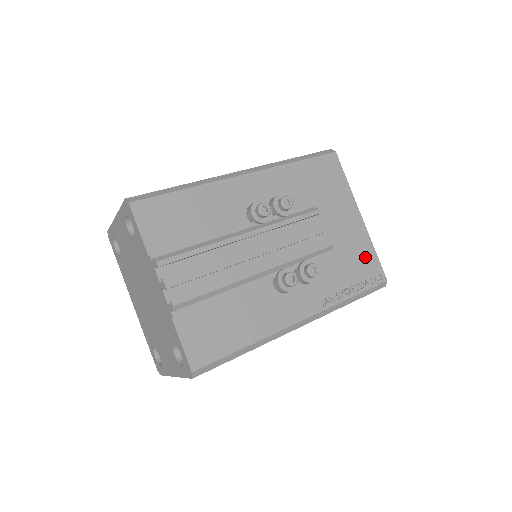
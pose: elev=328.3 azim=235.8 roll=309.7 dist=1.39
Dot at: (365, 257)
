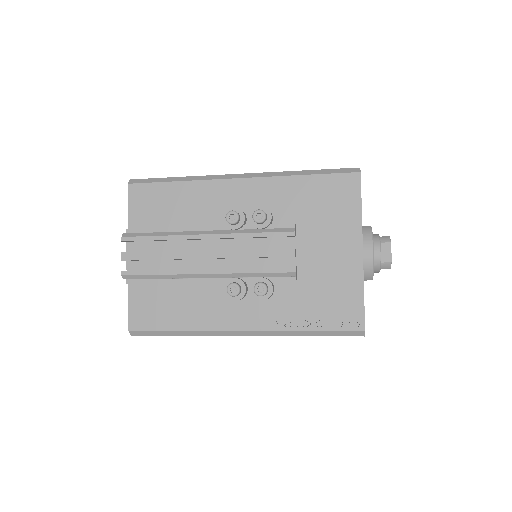
Dot at: (346, 296)
